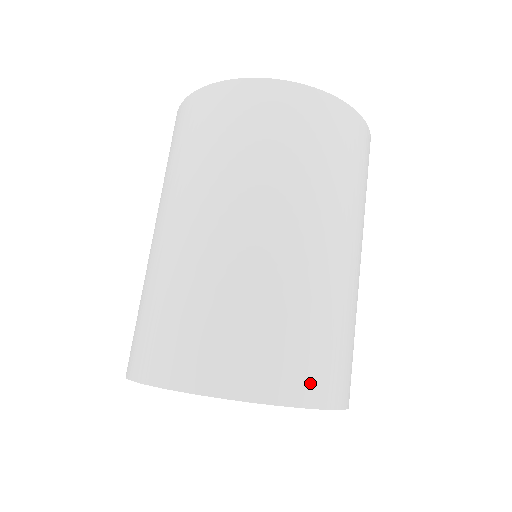
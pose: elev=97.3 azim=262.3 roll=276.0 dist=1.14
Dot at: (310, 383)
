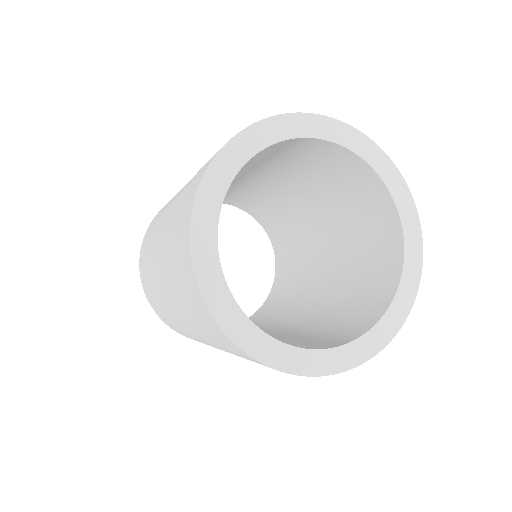
Dot at: occluded
